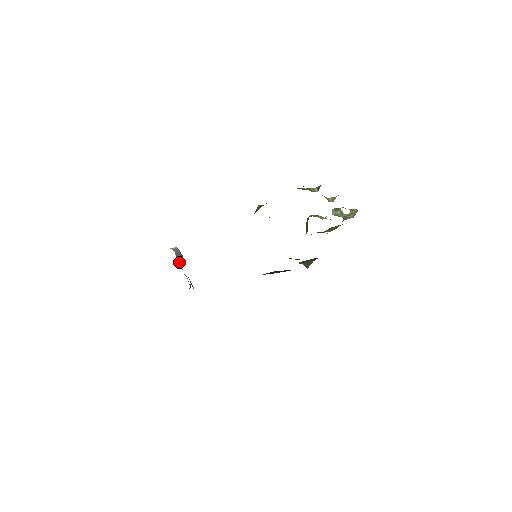
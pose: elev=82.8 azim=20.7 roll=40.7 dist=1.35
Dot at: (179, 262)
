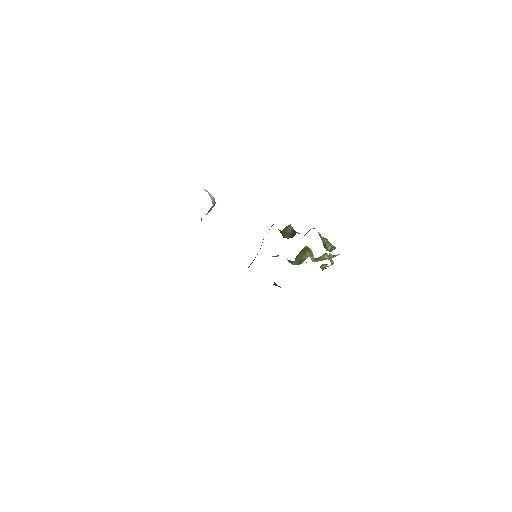
Dot at: occluded
